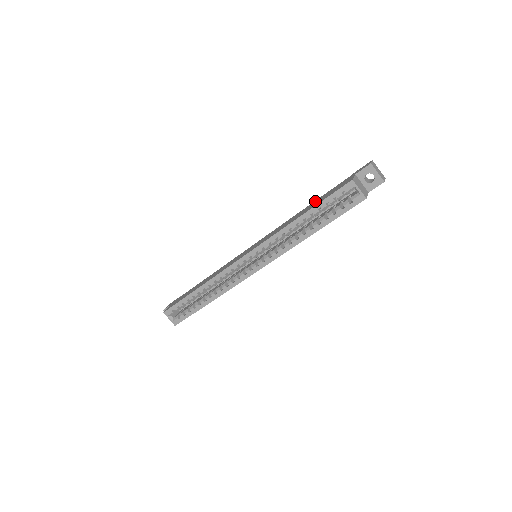
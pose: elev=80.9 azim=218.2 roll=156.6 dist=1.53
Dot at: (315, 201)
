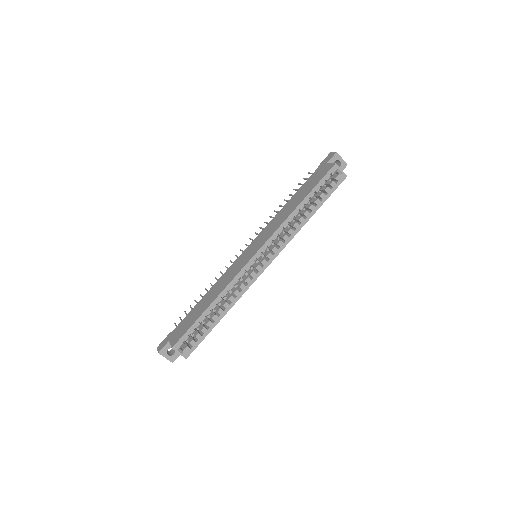
Dot at: (297, 193)
